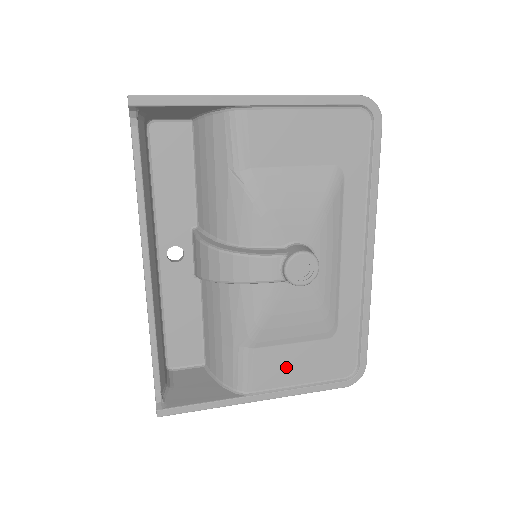
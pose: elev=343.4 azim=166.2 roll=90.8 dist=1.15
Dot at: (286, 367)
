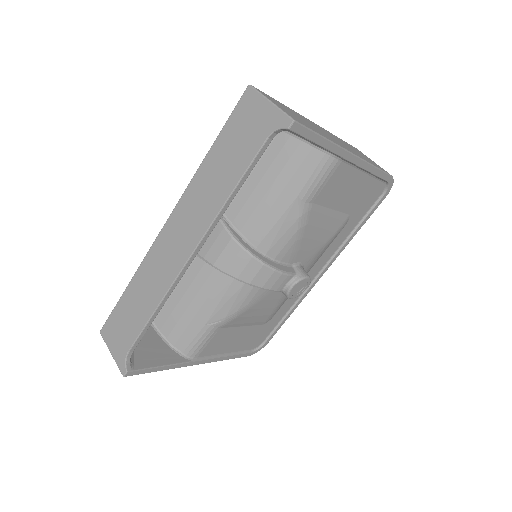
Dot at: (228, 342)
